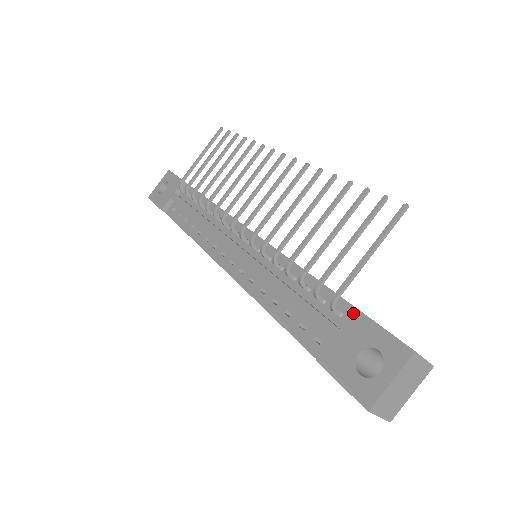
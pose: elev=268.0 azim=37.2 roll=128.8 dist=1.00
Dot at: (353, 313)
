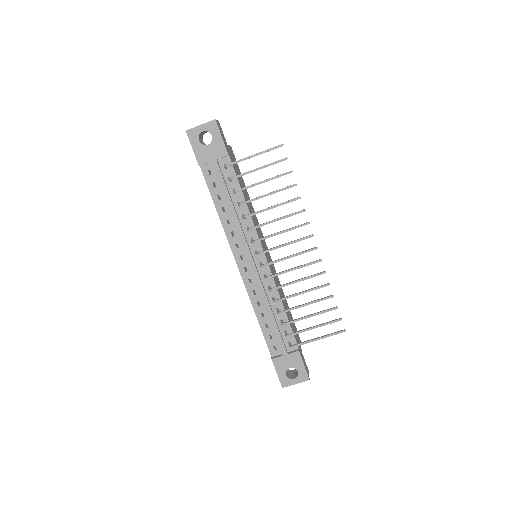
Dot at: (297, 352)
